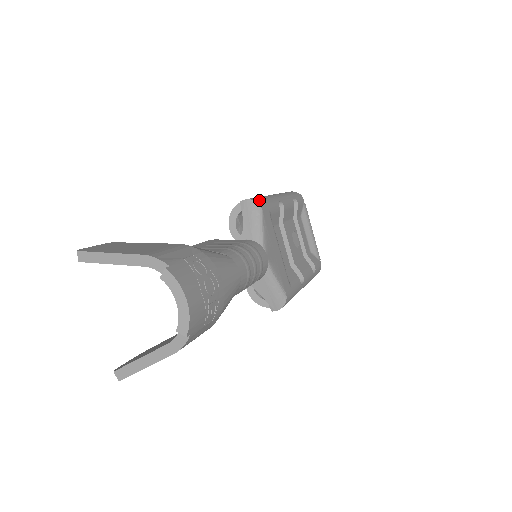
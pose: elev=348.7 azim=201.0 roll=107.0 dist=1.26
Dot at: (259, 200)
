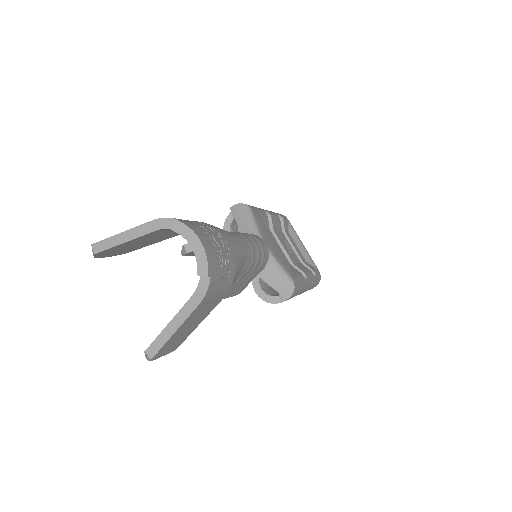
Dot at: (246, 204)
